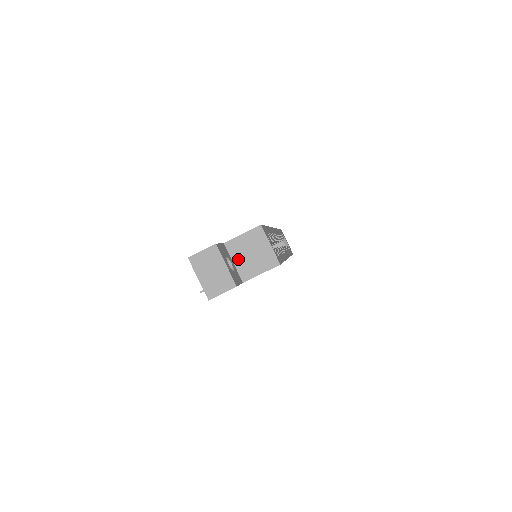
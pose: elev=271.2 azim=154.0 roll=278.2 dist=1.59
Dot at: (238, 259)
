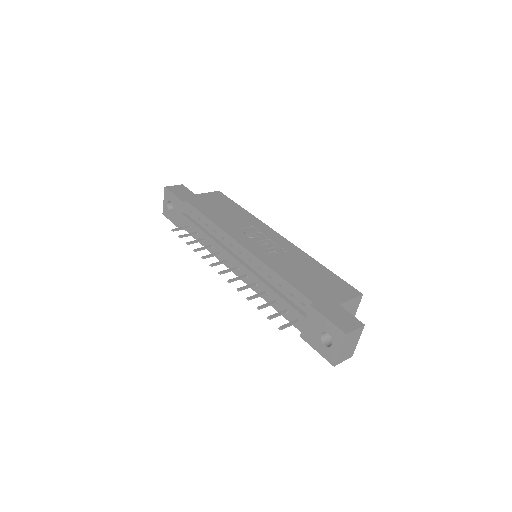
Dot at: occluded
